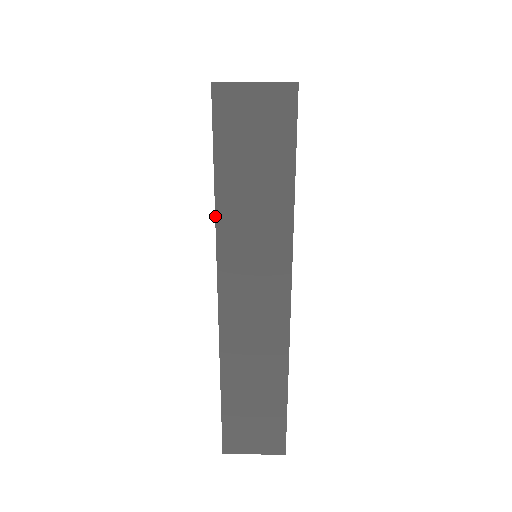
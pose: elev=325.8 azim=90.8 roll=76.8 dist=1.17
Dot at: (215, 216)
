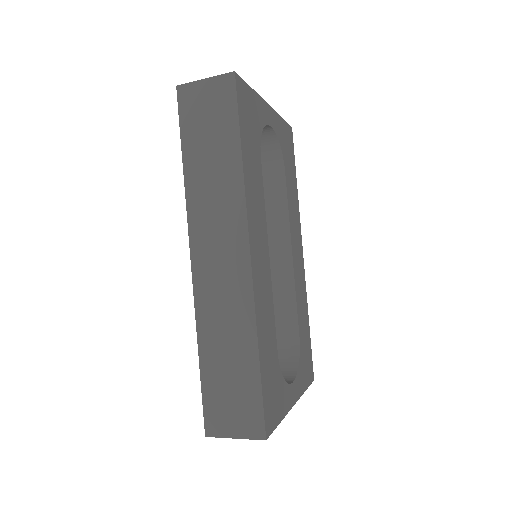
Dot at: (184, 186)
